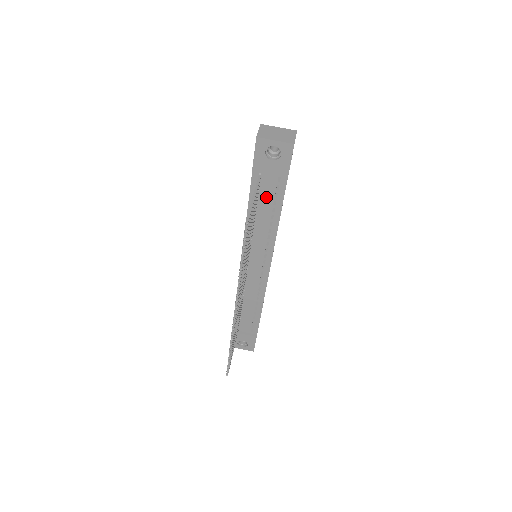
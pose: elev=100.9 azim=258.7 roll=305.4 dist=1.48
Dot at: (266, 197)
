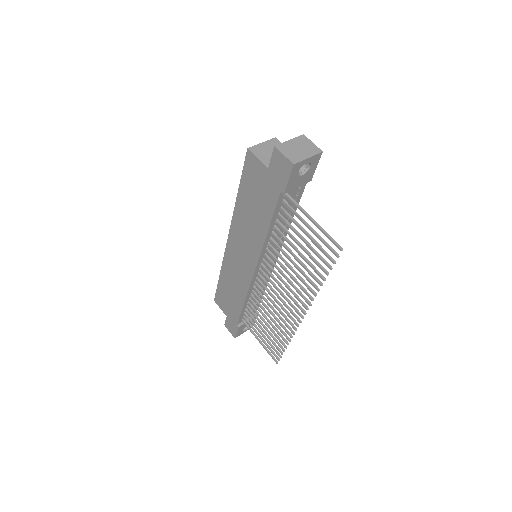
Dot at: occluded
